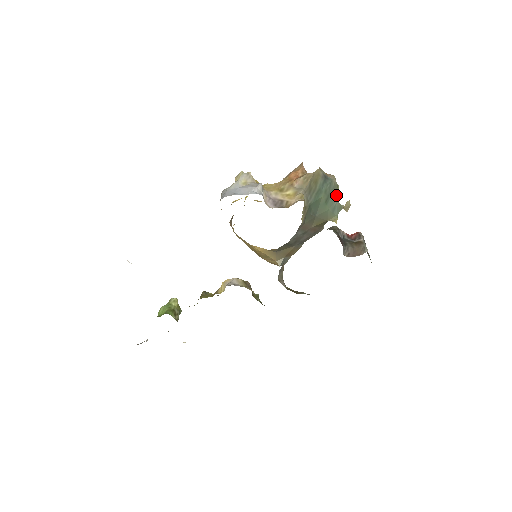
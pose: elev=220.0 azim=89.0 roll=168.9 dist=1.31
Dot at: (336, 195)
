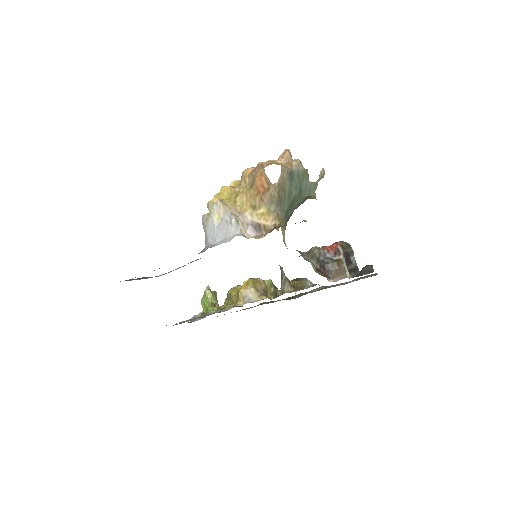
Dot at: (307, 179)
